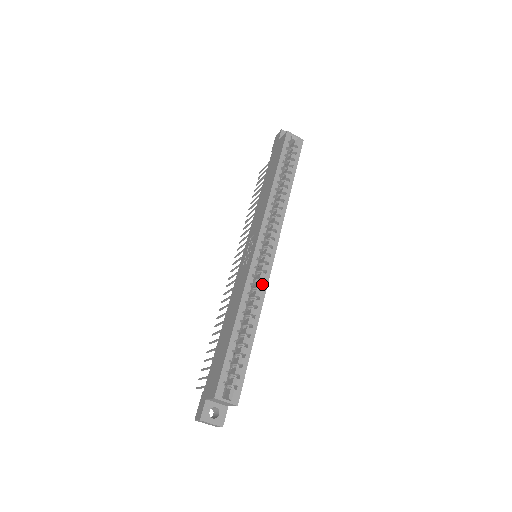
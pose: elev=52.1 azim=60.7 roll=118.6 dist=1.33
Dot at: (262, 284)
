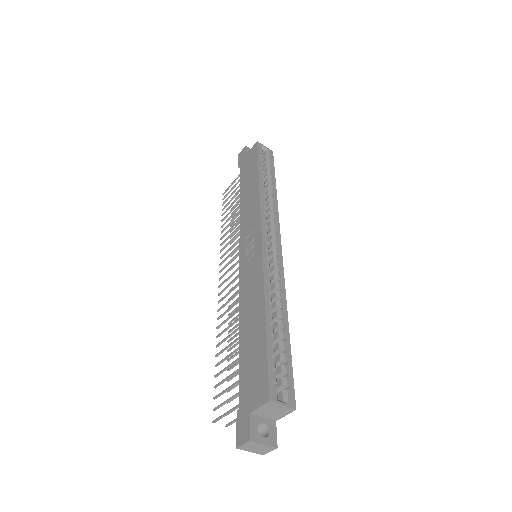
Dot at: (279, 275)
